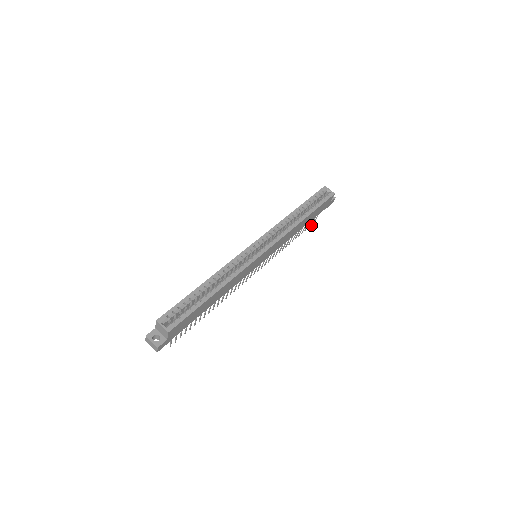
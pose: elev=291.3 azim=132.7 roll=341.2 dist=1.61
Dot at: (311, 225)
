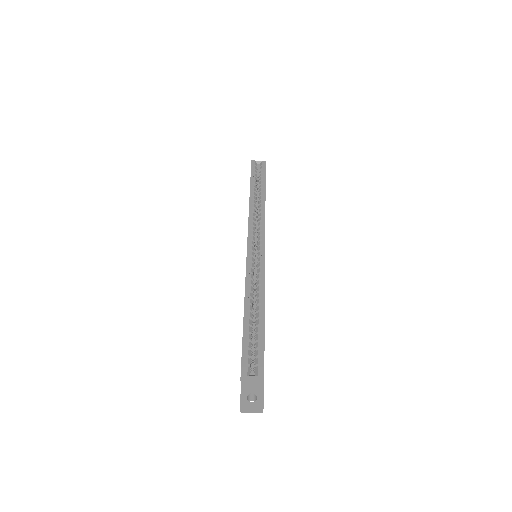
Dot at: occluded
